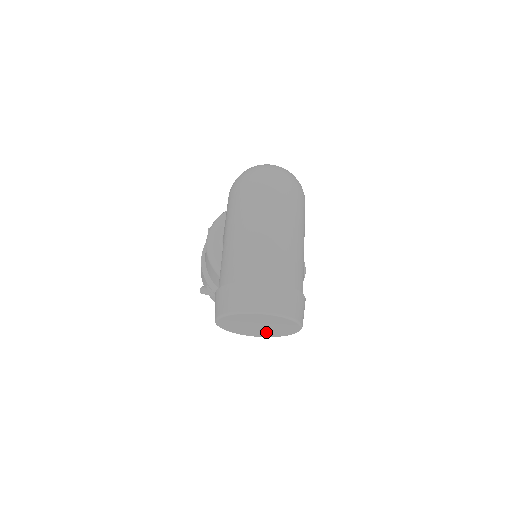
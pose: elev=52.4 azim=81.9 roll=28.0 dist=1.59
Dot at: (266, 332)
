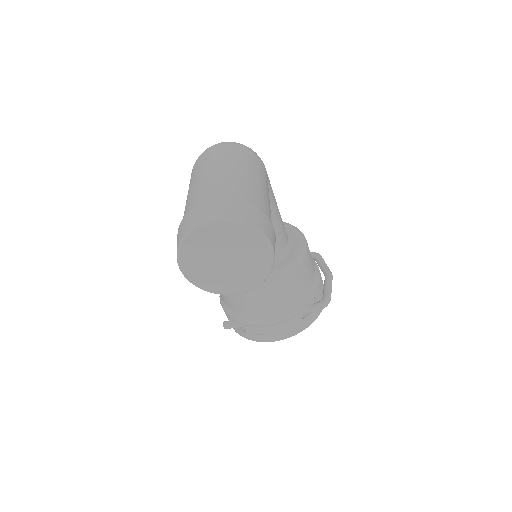
Dot at: (244, 273)
